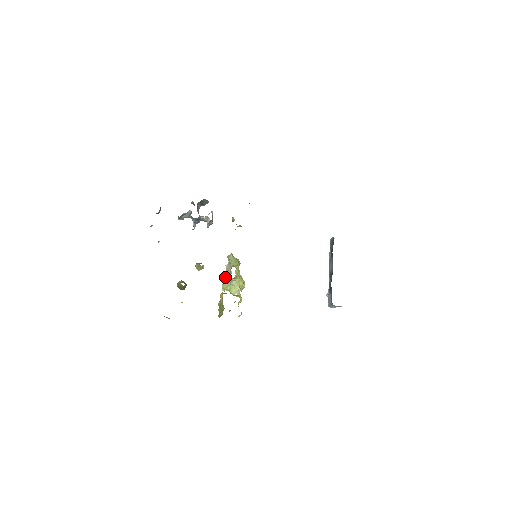
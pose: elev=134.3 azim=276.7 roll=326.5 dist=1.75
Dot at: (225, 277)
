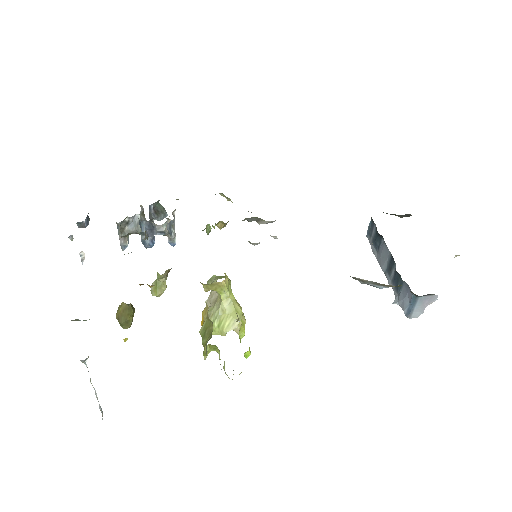
Dot at: occluded
